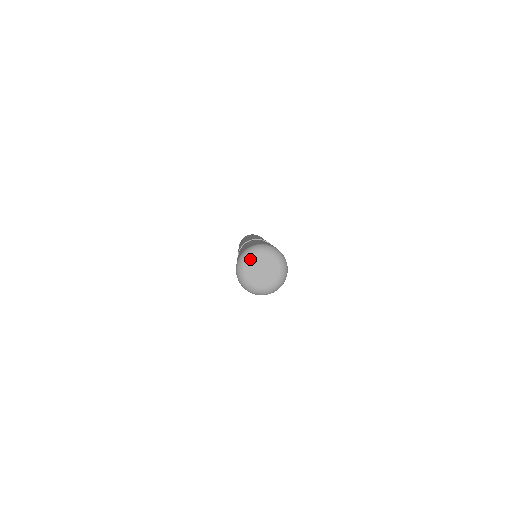
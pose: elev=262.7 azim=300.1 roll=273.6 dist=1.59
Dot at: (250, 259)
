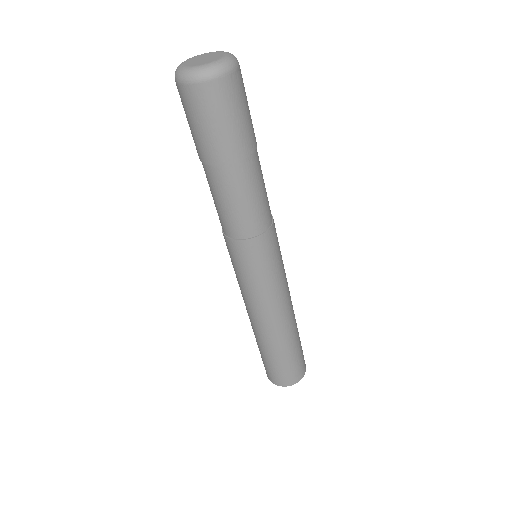
Dot at: (183, 64)
